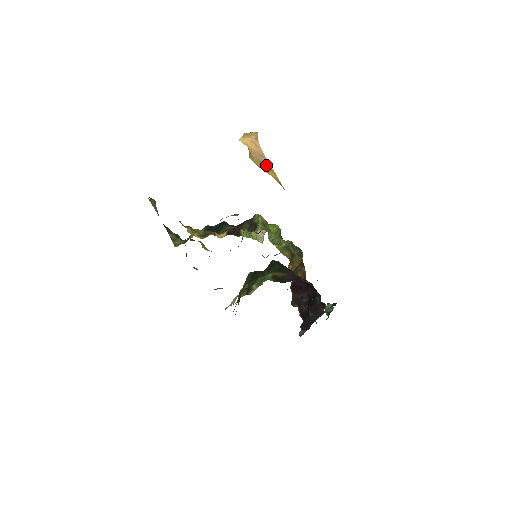
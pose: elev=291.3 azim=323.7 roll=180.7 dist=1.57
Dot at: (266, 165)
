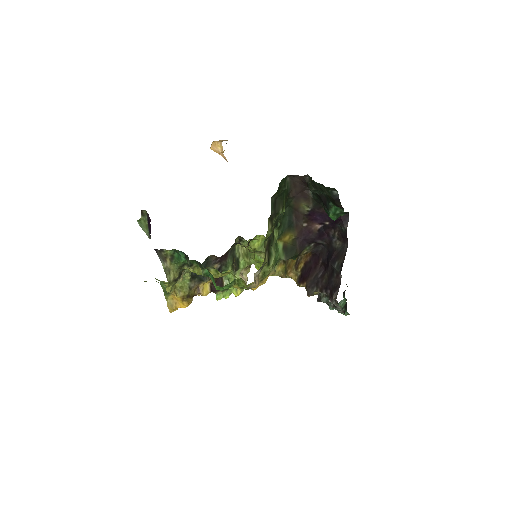
Dot at: occluded
